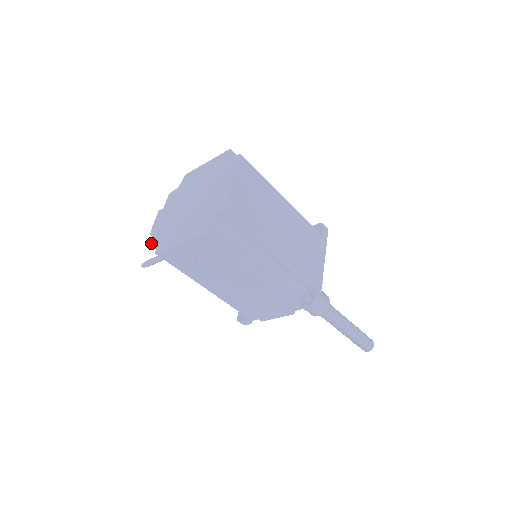
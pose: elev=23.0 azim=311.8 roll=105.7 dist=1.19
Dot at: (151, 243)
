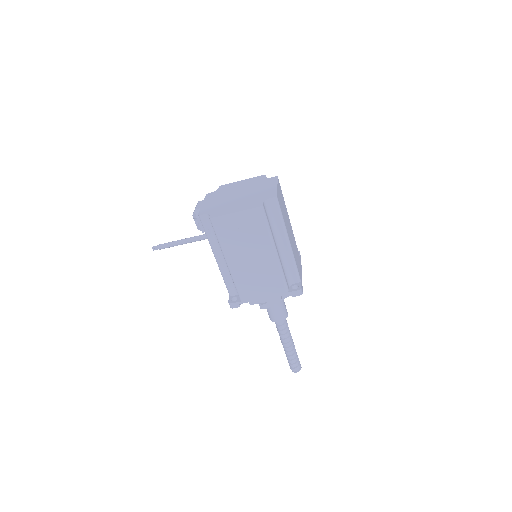
Dot at: (201, 214)
